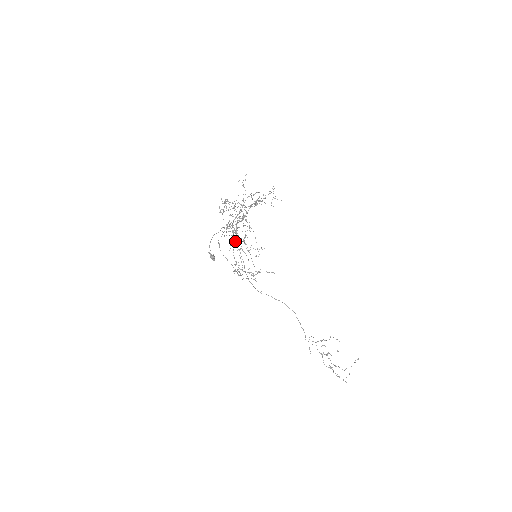
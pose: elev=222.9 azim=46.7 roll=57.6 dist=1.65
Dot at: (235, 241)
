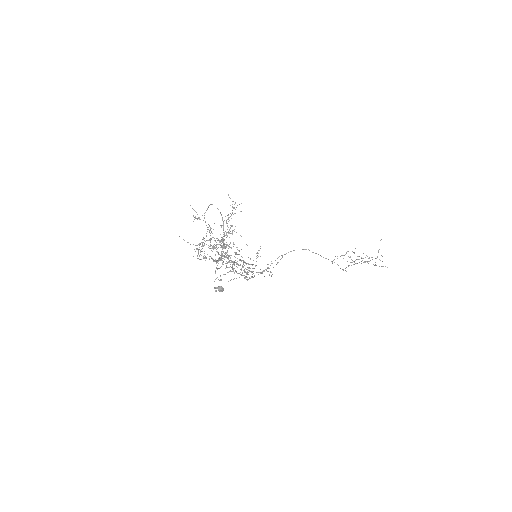
Dot at: occluded
